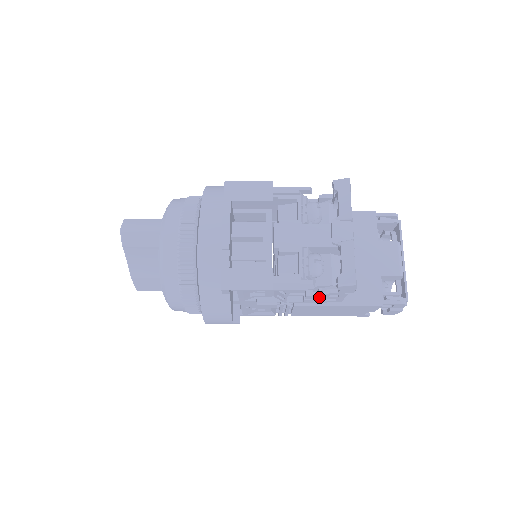
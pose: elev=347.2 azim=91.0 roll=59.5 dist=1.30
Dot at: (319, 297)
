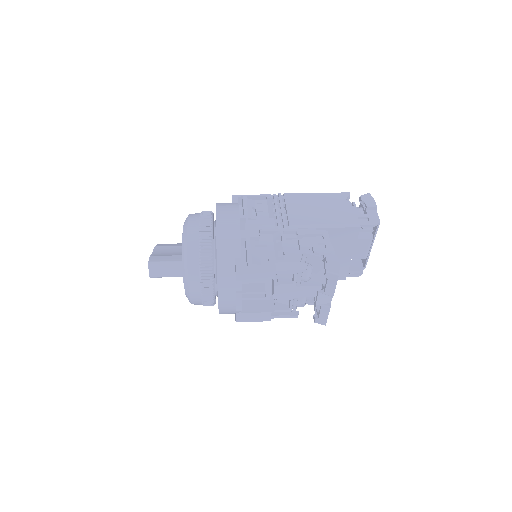
Dot at: occluded
